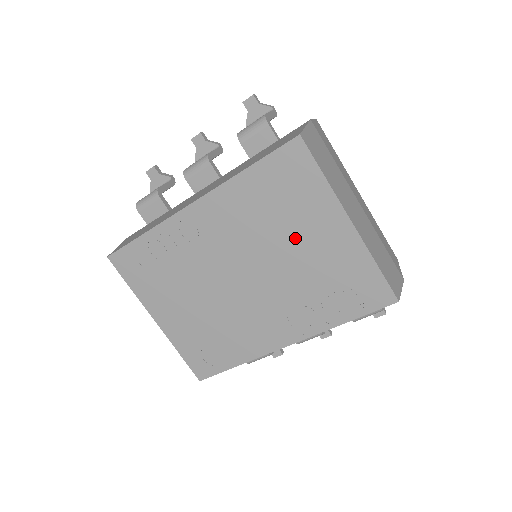
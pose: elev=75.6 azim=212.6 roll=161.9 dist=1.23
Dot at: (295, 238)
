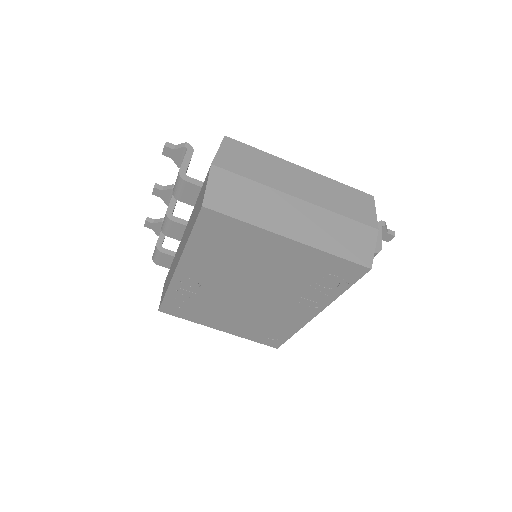
Dot at: (260, 262)
